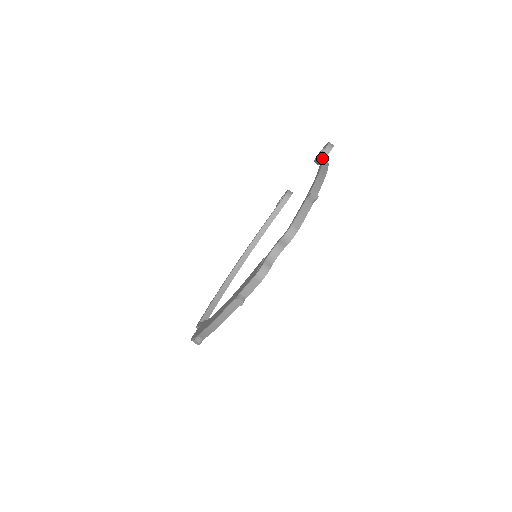
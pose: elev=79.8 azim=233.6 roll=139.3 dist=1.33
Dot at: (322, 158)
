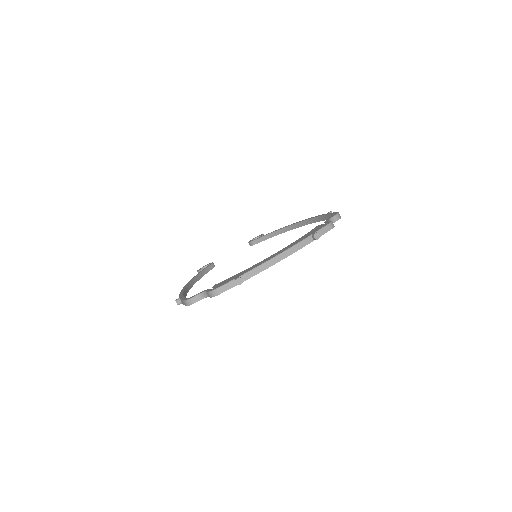
Dot at: (283, 227)
